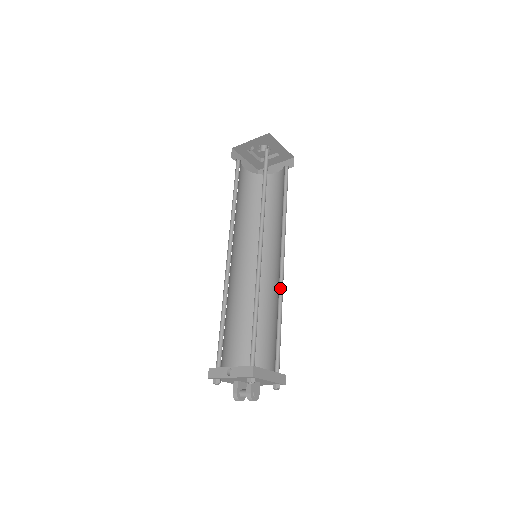
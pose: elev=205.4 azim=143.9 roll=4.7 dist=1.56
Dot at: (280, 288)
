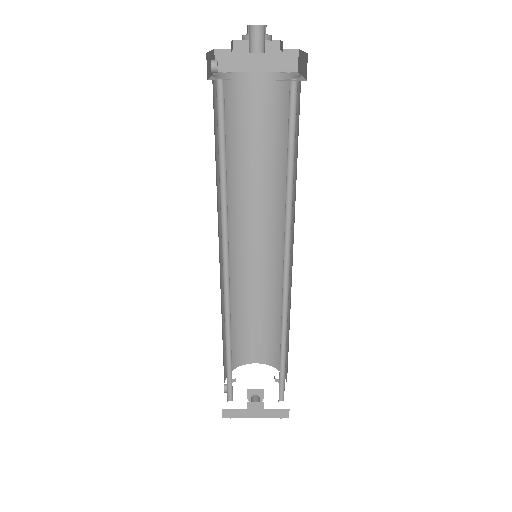
Dot at: (286, 308)
